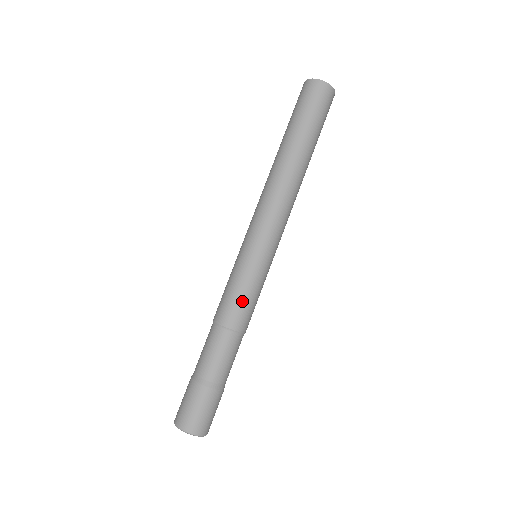
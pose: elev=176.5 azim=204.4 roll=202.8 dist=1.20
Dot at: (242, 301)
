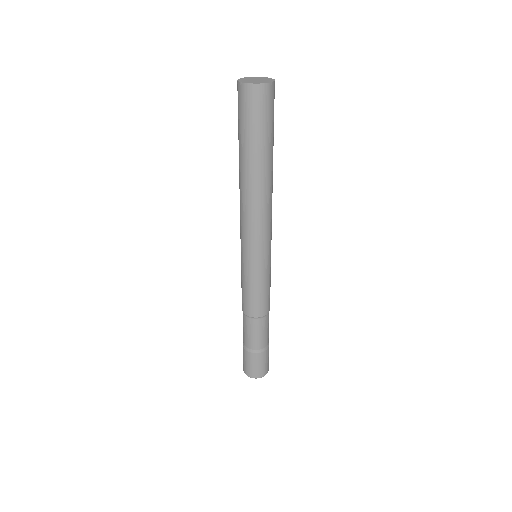
Dot at: (269, 294)
